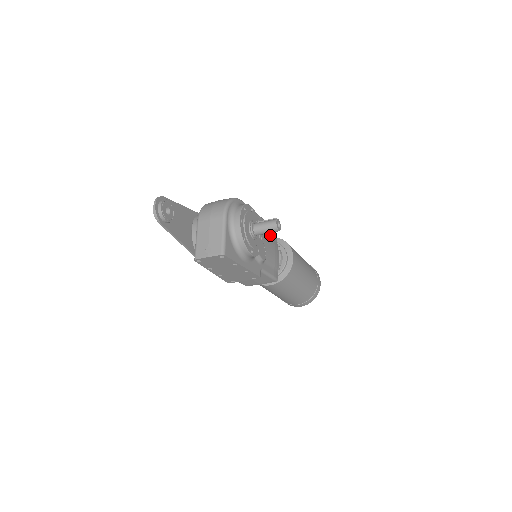
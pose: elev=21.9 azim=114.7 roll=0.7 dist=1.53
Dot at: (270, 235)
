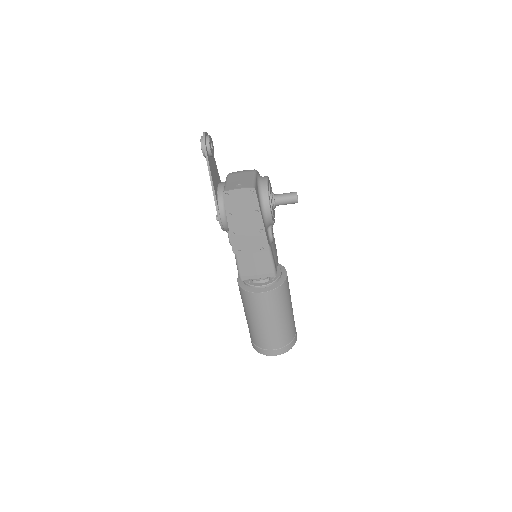
Dot at: occluded
